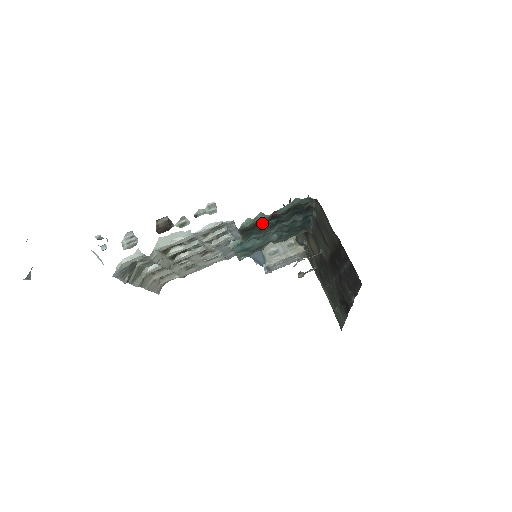
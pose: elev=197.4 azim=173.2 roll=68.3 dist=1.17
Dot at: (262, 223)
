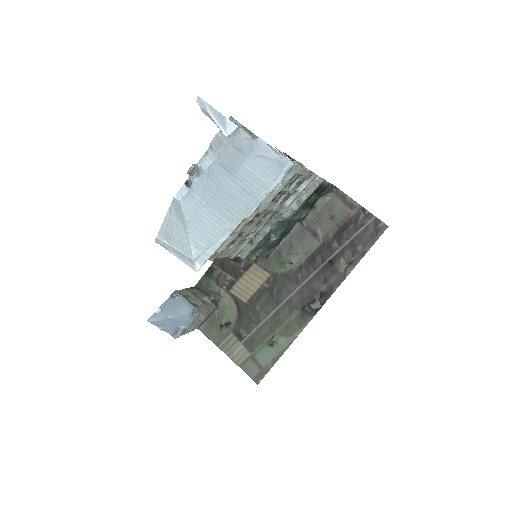
Dot at: occluded
